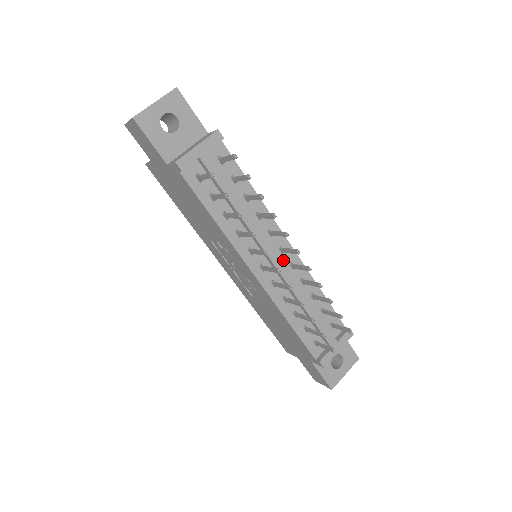
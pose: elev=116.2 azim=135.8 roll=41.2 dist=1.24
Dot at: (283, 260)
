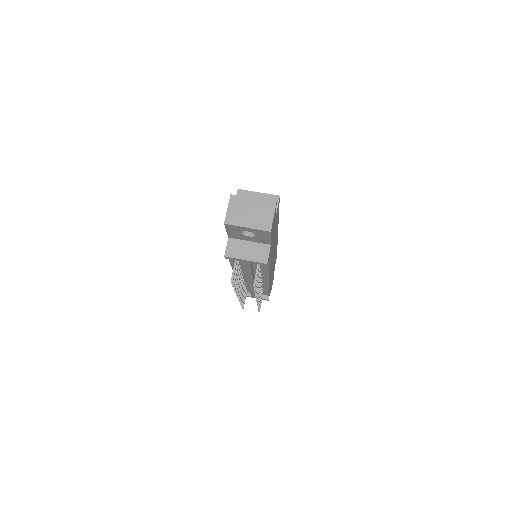
Dot at: occluded
